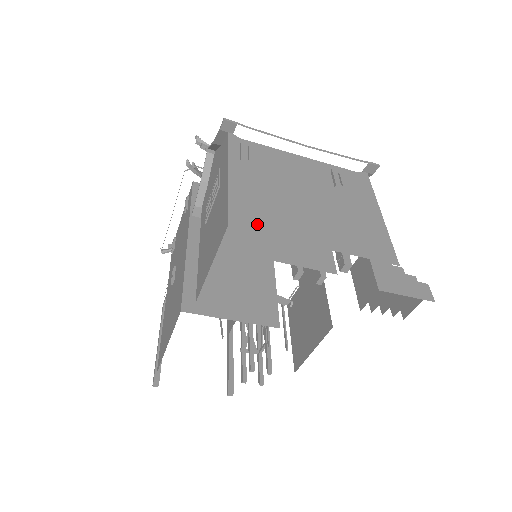
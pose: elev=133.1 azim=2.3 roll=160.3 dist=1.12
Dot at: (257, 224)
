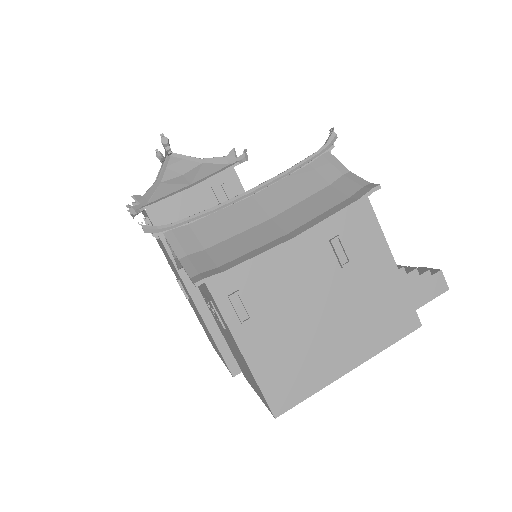
Dot at: (295, 393)
